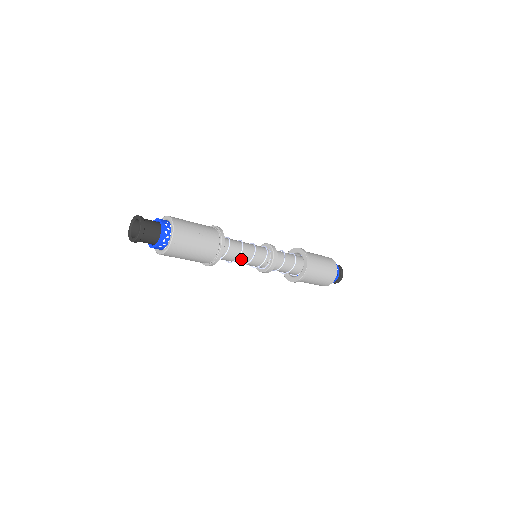
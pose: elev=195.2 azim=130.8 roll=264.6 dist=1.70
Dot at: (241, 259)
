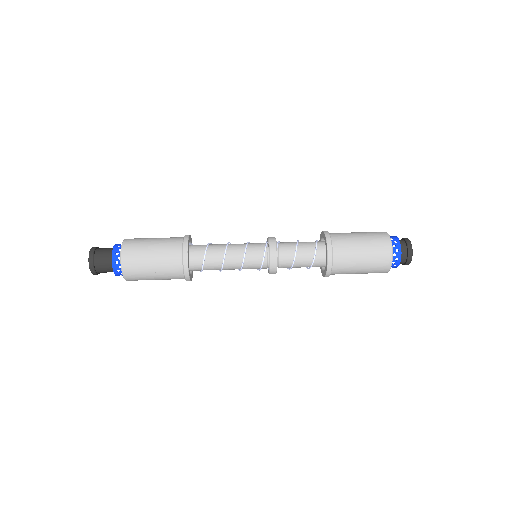
Dot at: (227, 269)
